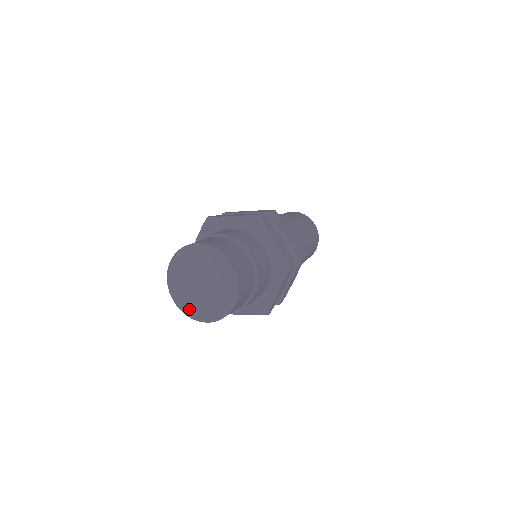
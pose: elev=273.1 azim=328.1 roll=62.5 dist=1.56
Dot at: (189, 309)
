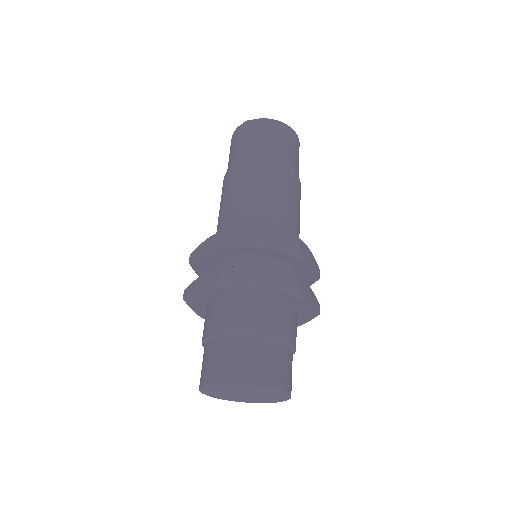
Dot at: (258, 402)
